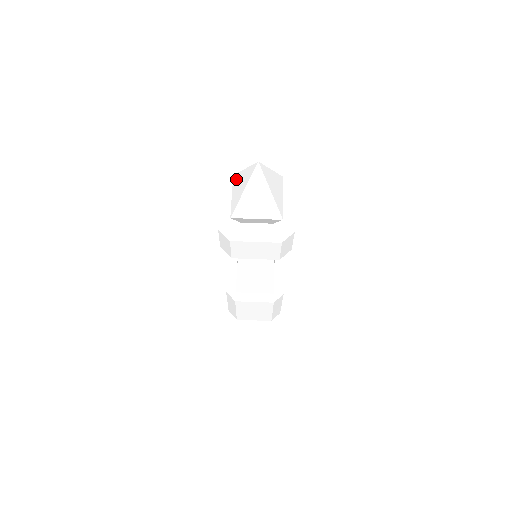
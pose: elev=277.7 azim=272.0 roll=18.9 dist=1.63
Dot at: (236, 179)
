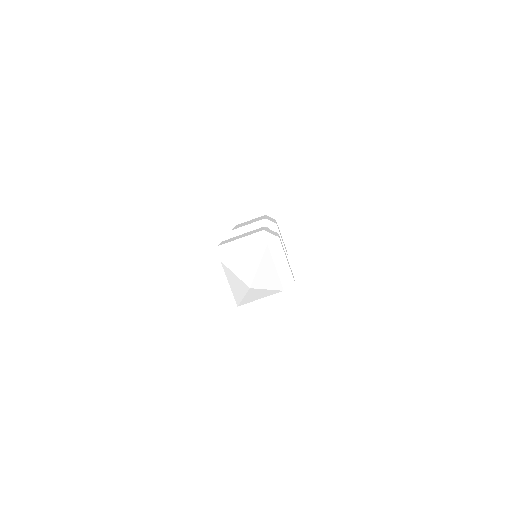
Dot at: (227, 272)
